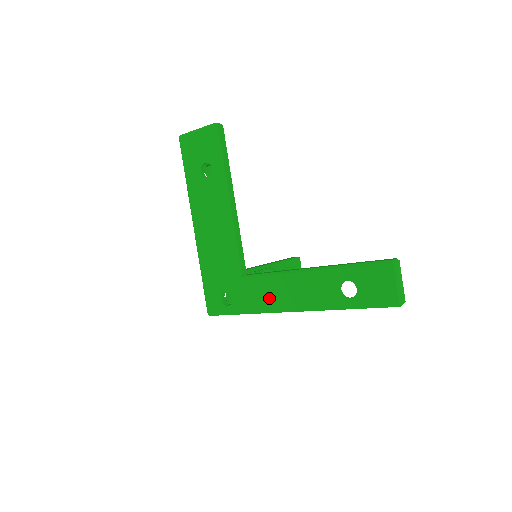
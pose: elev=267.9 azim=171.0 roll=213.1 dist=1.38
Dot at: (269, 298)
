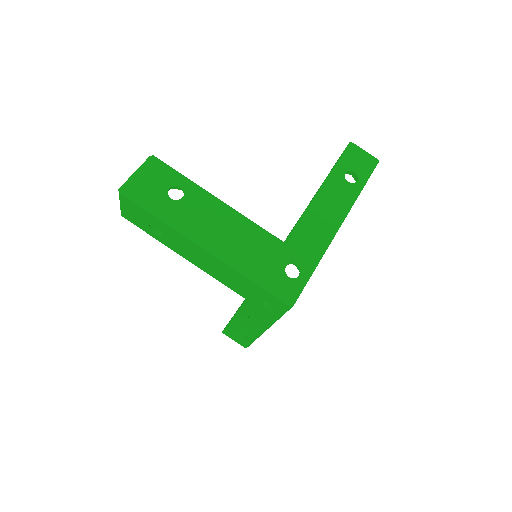
Dot at: (319, 233)
